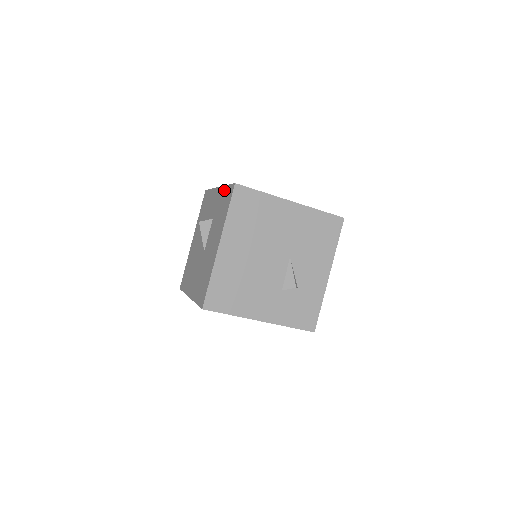
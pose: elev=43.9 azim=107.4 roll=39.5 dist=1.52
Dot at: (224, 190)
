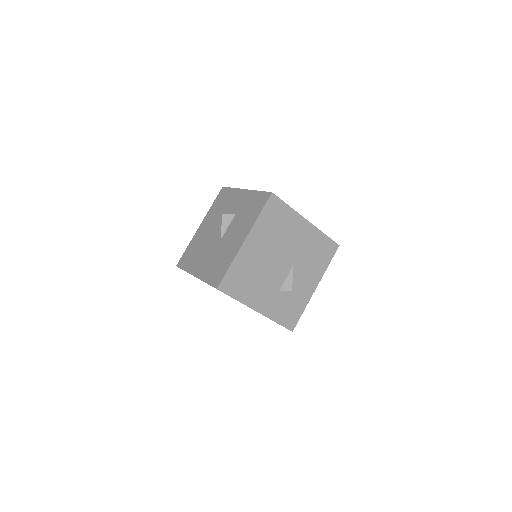
Dot at: (255, 194)
